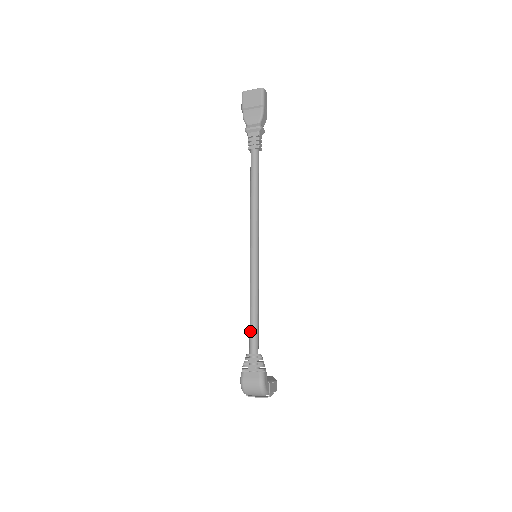
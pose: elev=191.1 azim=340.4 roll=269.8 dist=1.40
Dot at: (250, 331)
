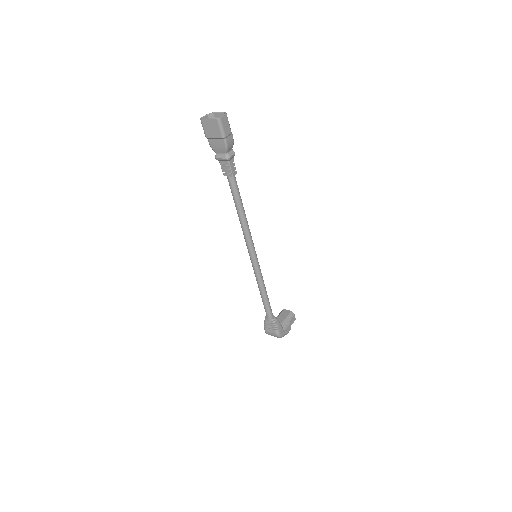
Dot at: occluded
